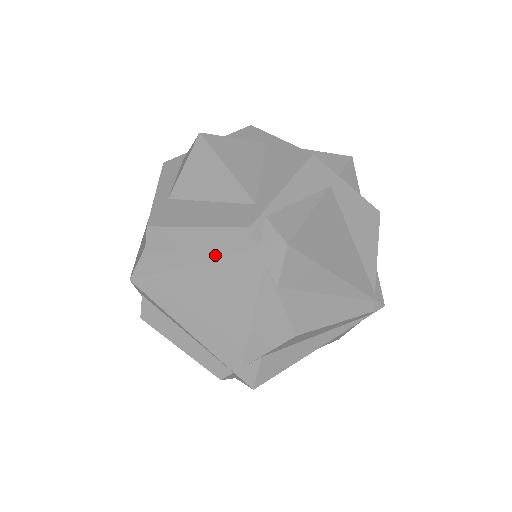
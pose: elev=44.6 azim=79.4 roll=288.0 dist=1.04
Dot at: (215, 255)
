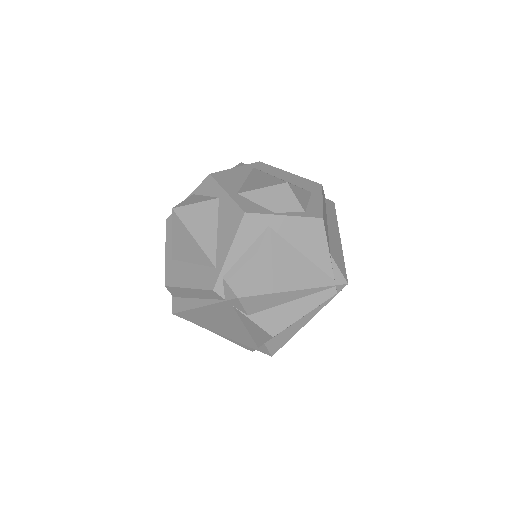
Dot at: (206, 302)
